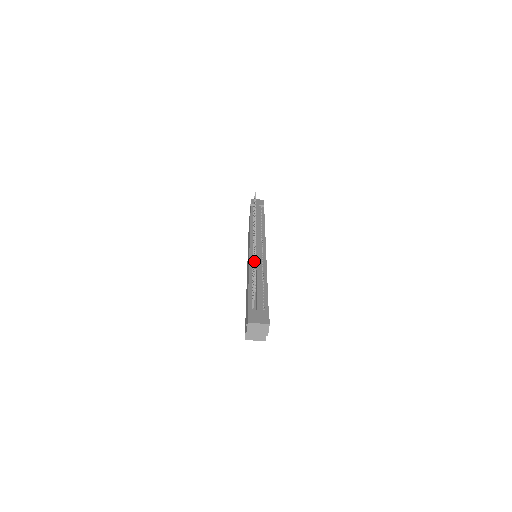
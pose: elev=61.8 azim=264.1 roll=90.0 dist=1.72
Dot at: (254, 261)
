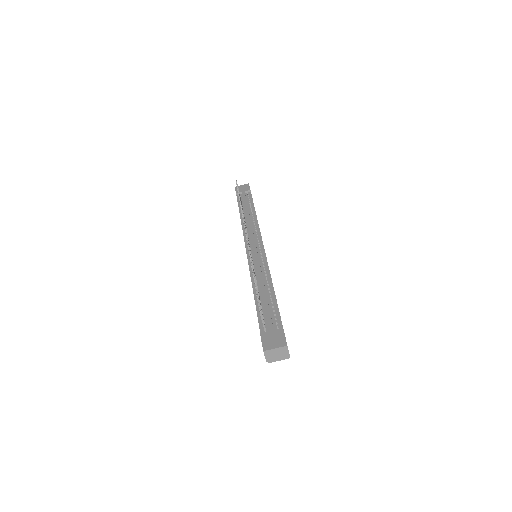
Dot at: (252, 273)
